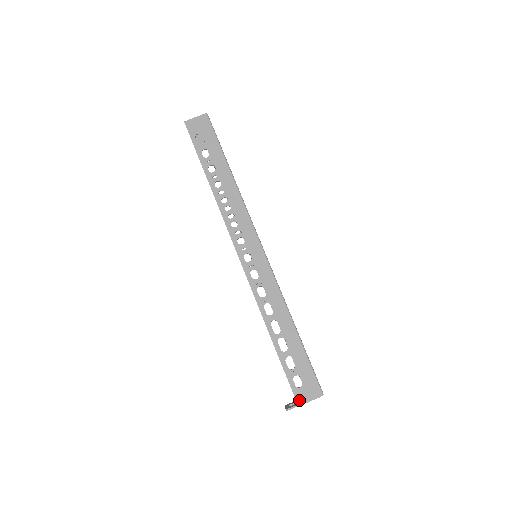
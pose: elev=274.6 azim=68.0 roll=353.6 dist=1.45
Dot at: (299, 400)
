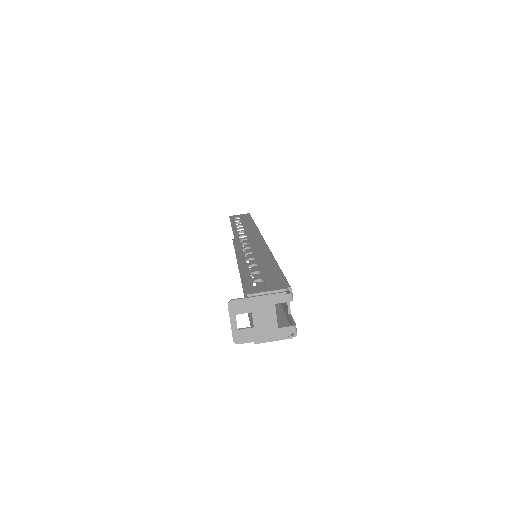
Dot at: (251, 291)
